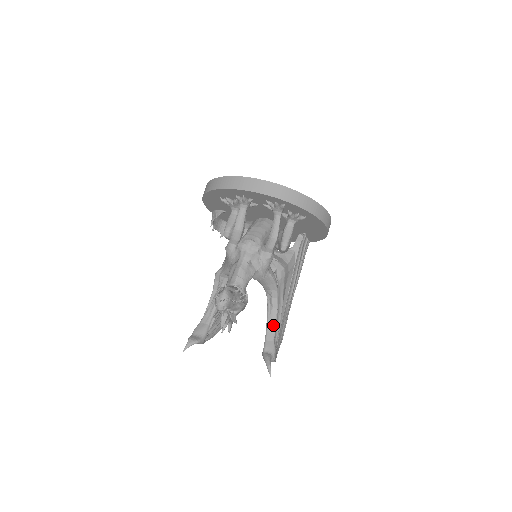
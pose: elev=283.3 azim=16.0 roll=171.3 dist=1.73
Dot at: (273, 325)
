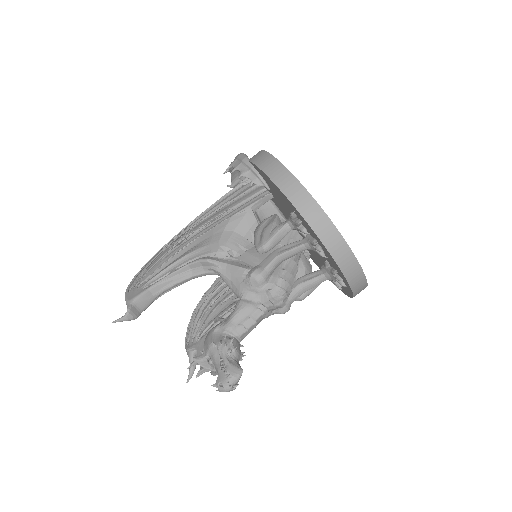
Dot at: occluded
